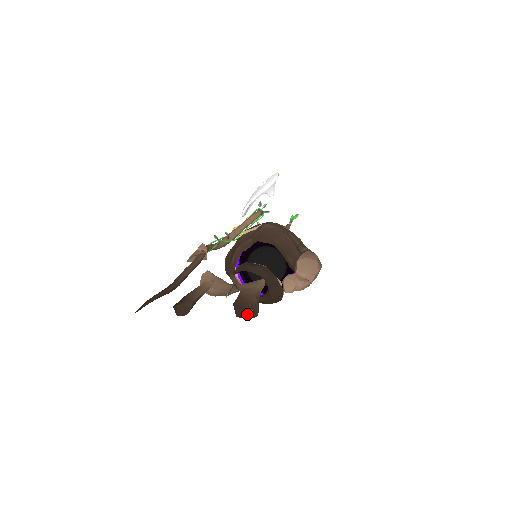
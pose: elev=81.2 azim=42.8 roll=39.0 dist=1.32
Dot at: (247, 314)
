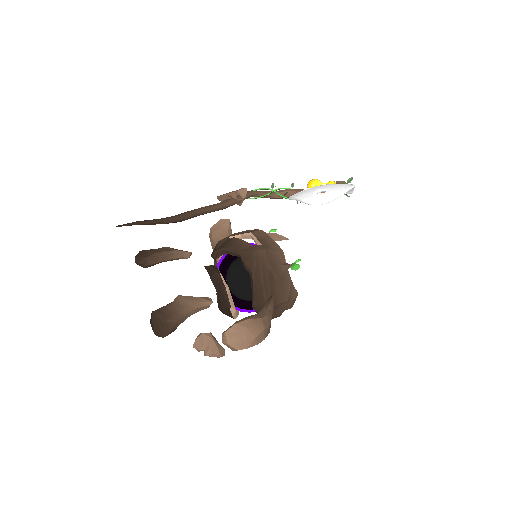
Dot at: (153, 331)
